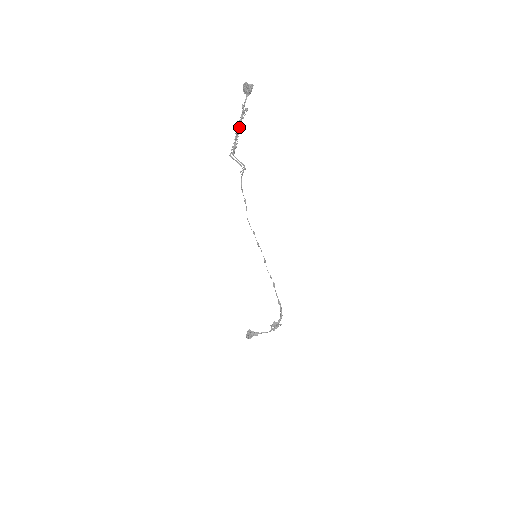
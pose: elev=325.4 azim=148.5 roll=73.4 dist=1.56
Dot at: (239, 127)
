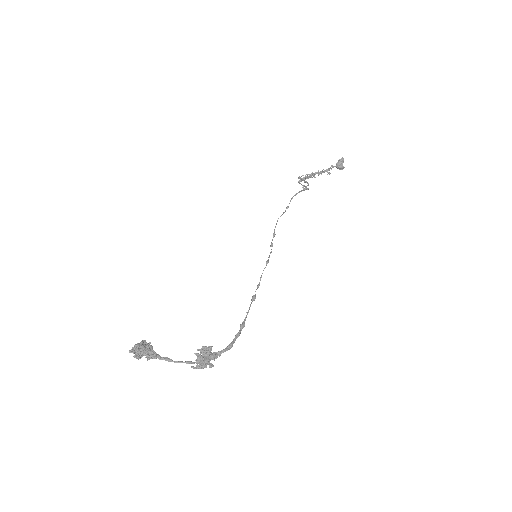
Dot at: (319, 173)
